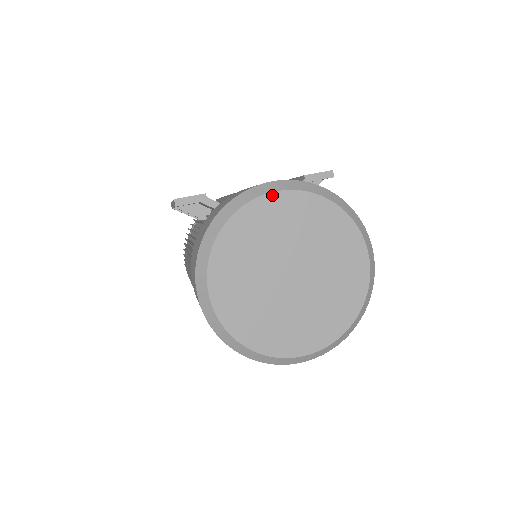
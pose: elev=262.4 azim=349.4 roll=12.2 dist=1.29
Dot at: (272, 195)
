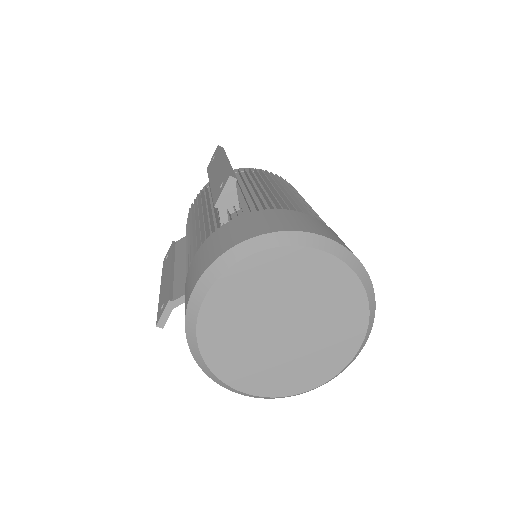
Dot at: (205, 303)
